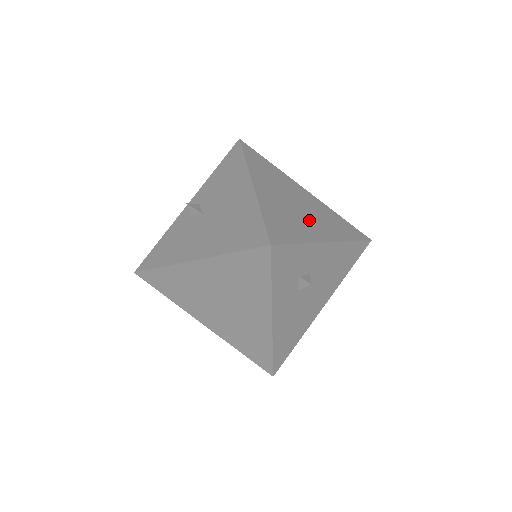
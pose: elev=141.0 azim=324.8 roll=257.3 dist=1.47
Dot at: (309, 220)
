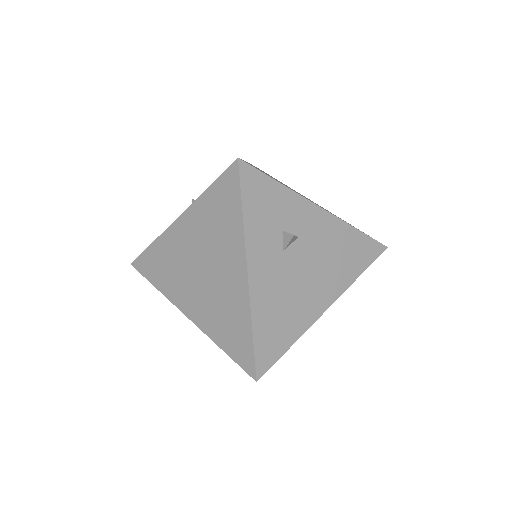
Dot at: occluded
